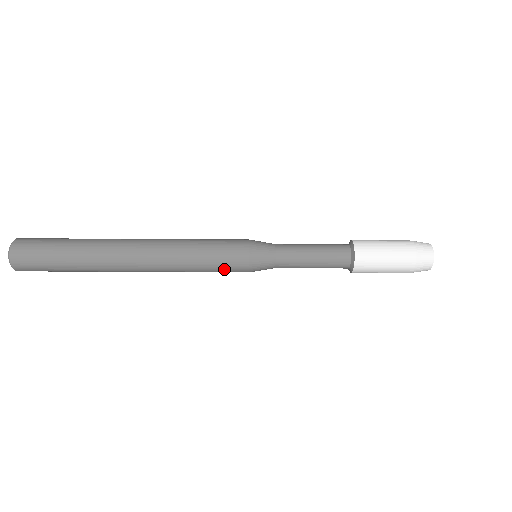
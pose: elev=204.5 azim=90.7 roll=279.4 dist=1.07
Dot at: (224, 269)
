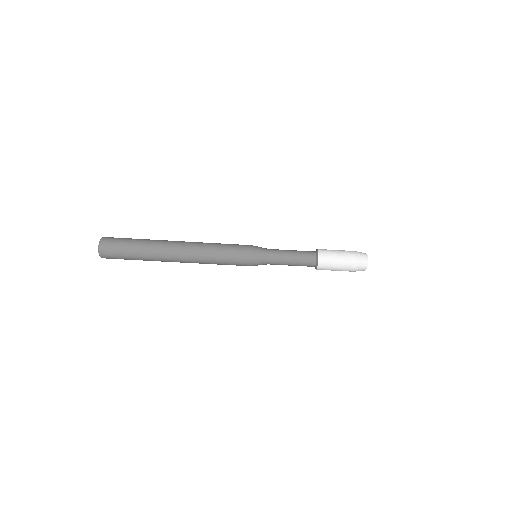
Dot at: (236, 251)
